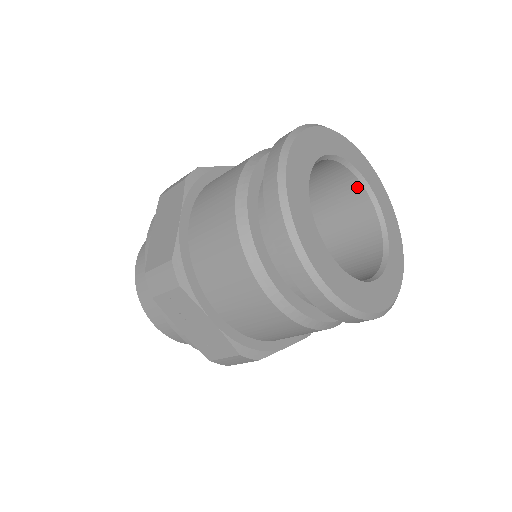
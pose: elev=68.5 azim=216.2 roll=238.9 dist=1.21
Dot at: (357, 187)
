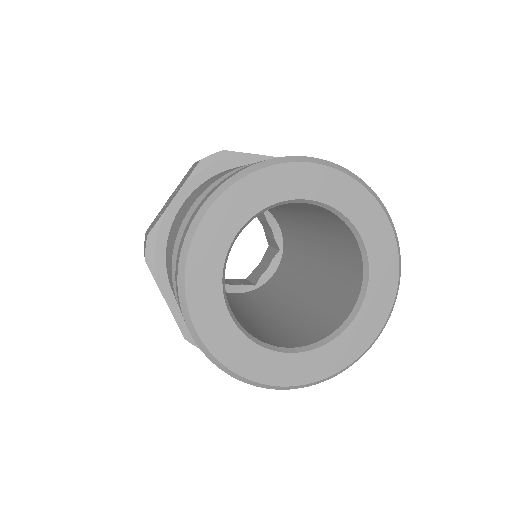
Dot at: occluded
